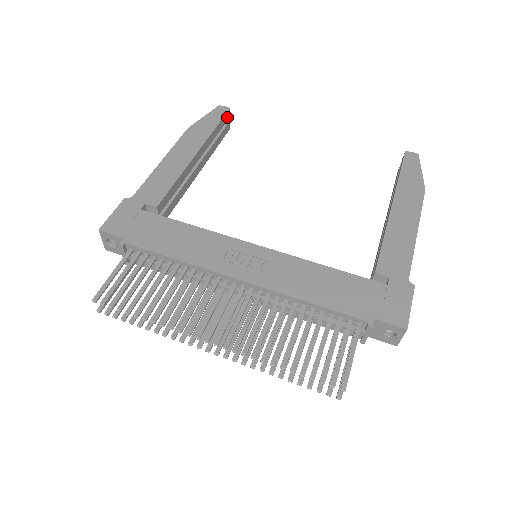
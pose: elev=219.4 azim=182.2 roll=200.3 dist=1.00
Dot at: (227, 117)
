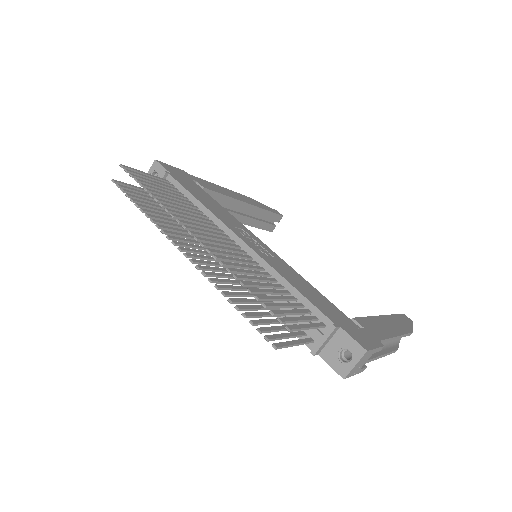
Dot at: (277, 219)
